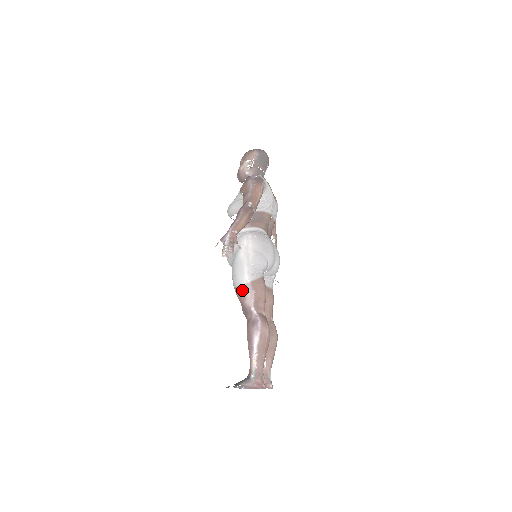
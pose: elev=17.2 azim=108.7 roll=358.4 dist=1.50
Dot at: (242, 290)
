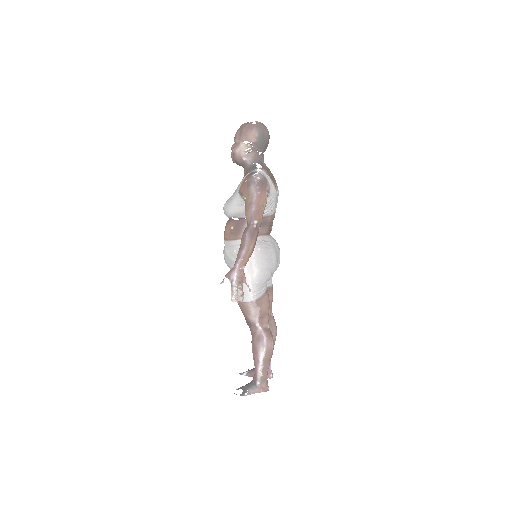
Dot at: (246, 306)
